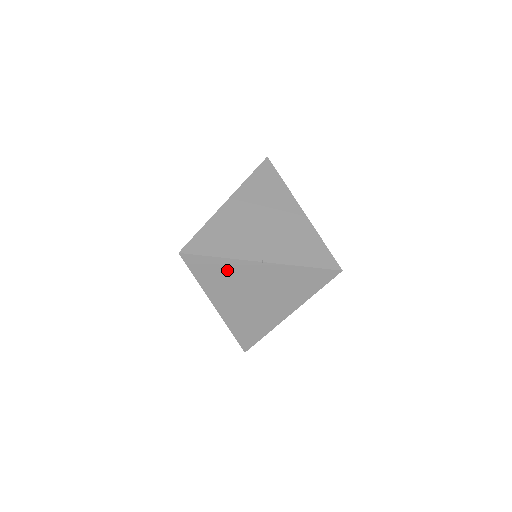
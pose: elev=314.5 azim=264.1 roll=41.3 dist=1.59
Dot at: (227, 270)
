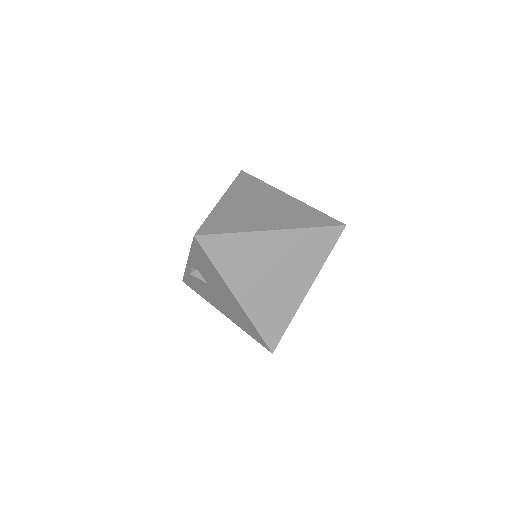
Dot at: (243, 247)
